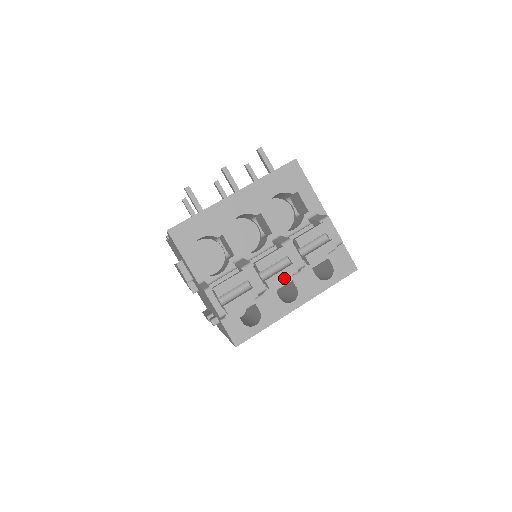
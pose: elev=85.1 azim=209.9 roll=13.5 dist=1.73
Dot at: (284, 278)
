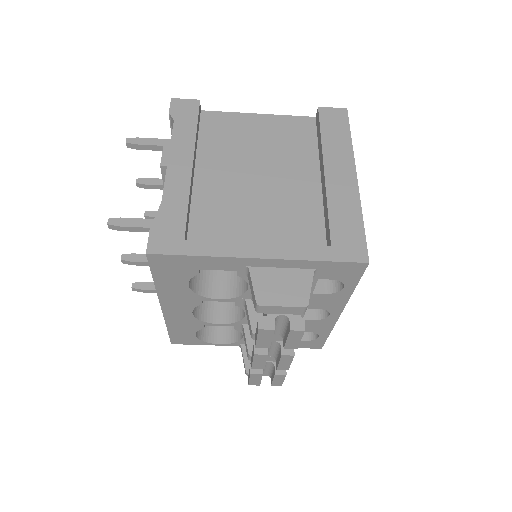
Dot at: (289, 363)
